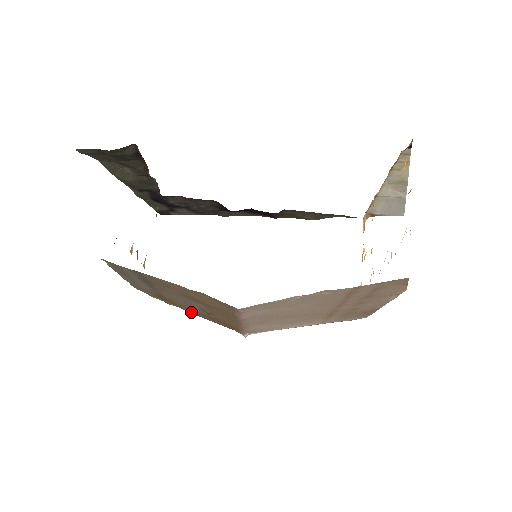
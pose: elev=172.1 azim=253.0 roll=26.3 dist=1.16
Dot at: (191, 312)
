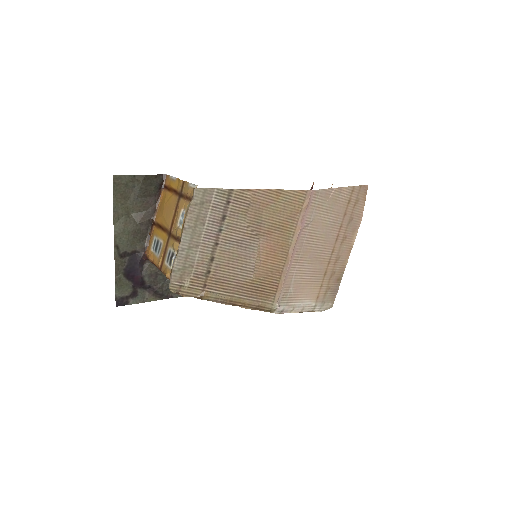
Dot at: (228, 295)
